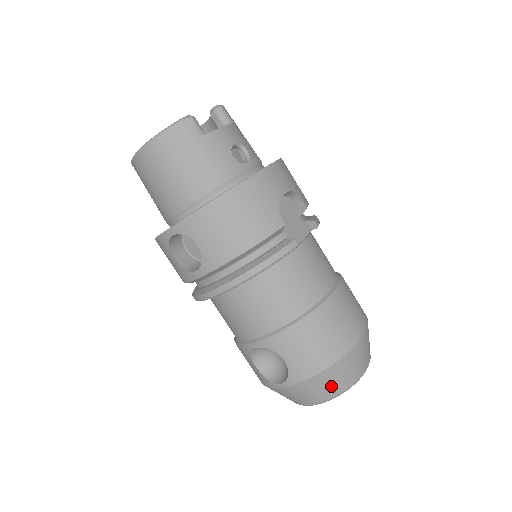
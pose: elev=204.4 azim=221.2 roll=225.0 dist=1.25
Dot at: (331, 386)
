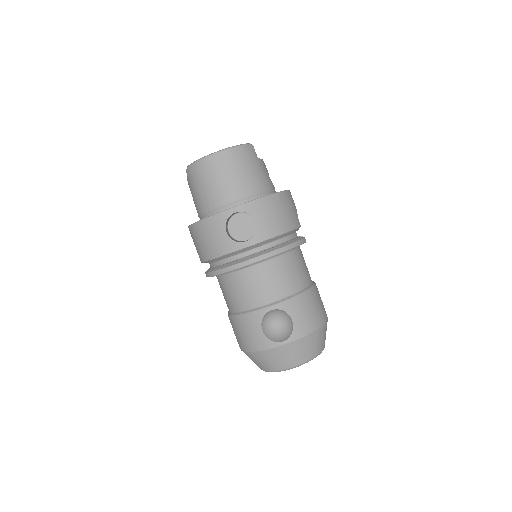
Dot at: (314, 347)
